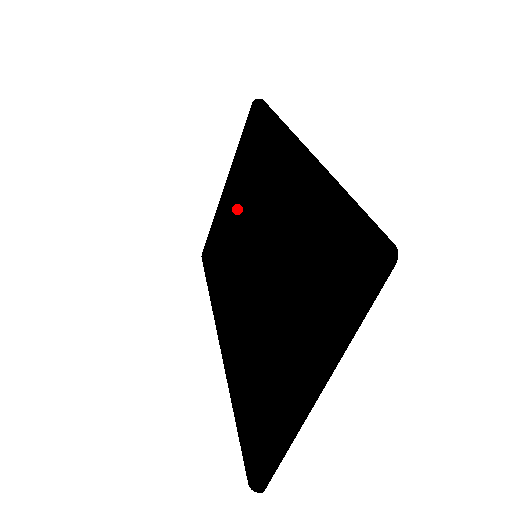
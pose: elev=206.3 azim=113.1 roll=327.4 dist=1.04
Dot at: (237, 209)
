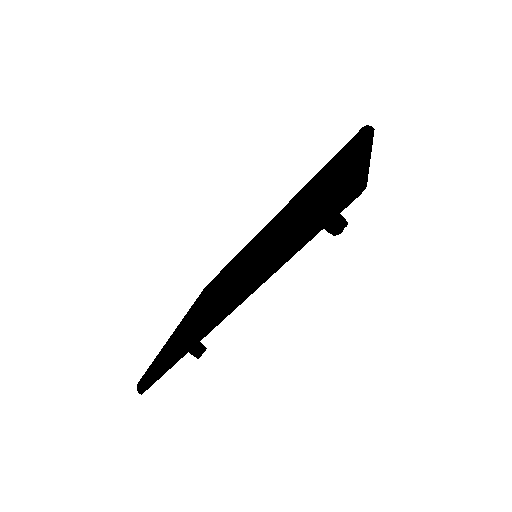
Dot at: (212, 291)
